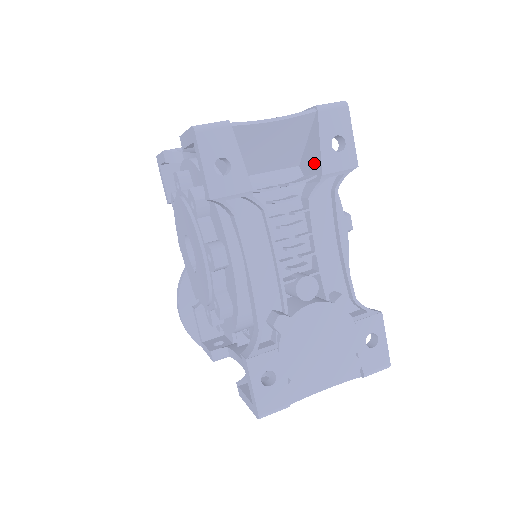
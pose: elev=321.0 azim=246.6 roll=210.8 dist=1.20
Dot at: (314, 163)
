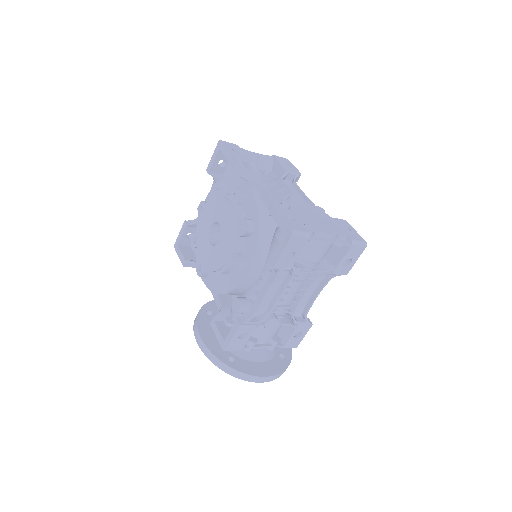
Dot at: (279, 173)
